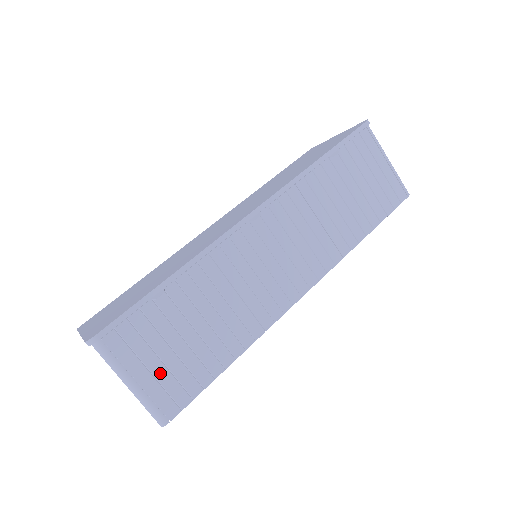
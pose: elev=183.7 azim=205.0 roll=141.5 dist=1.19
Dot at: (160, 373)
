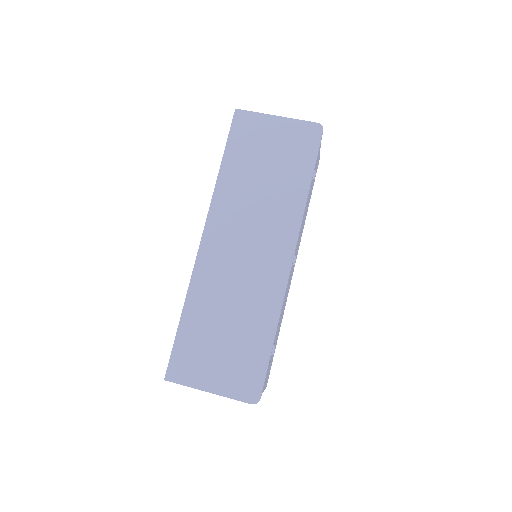
Dot at: (267, 376)
